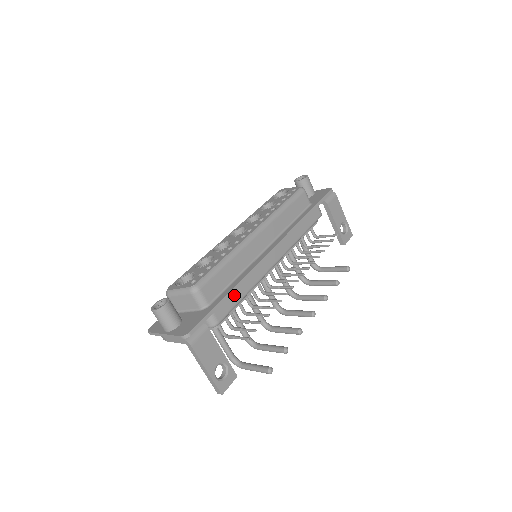
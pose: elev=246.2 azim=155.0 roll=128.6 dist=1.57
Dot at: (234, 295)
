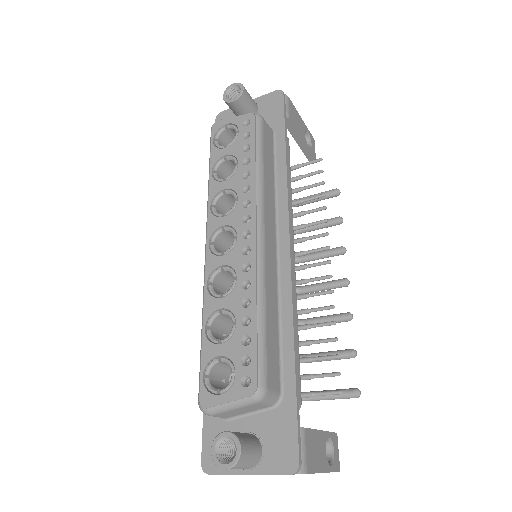
Dot at: occluded
